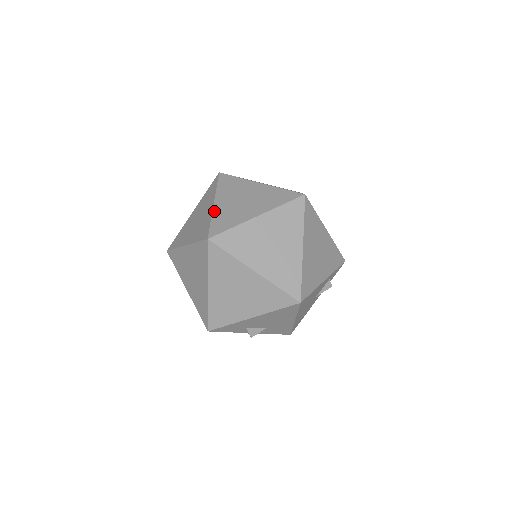
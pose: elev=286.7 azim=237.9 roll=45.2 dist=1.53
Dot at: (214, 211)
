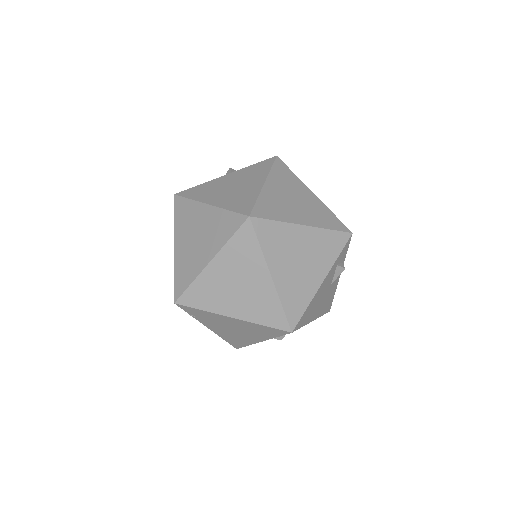
Dot at: (175, 260)
